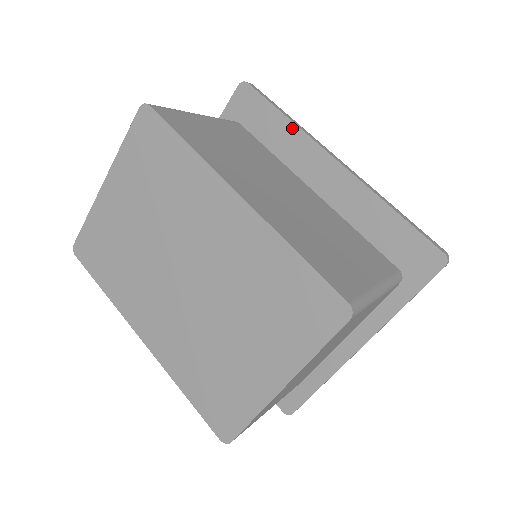
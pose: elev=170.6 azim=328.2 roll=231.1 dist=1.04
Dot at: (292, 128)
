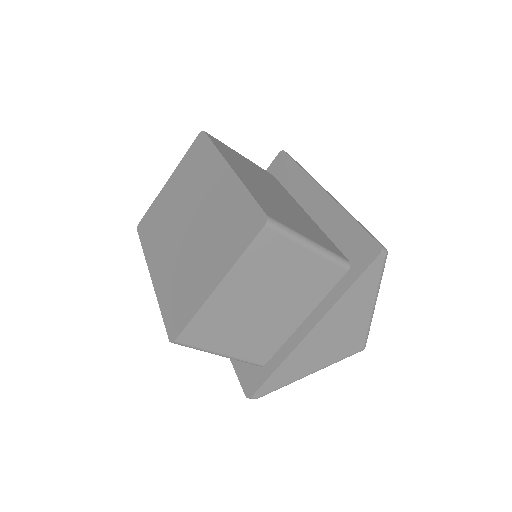
Dot at: (303, 174)
